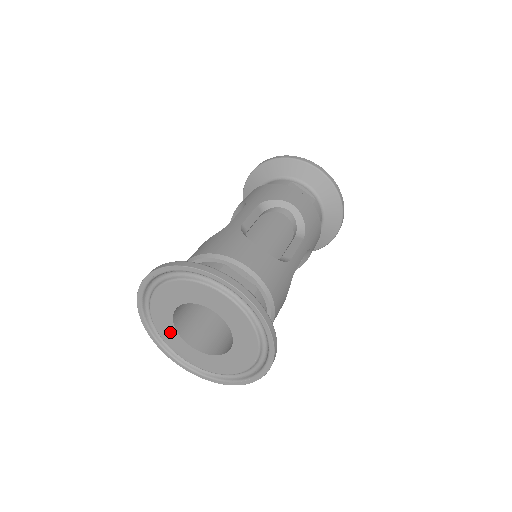
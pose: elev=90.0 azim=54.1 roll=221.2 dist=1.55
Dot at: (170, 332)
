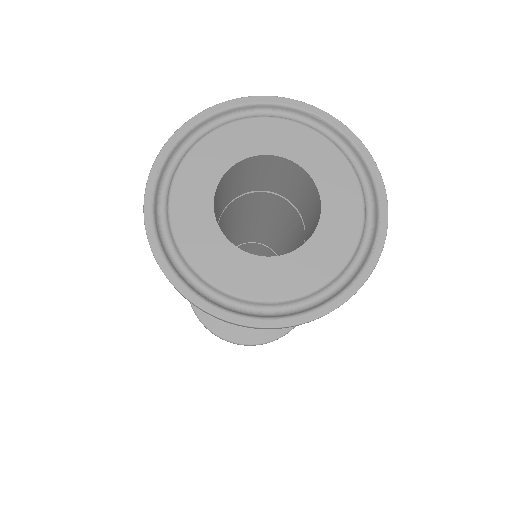
Dot at: (247, 269)
